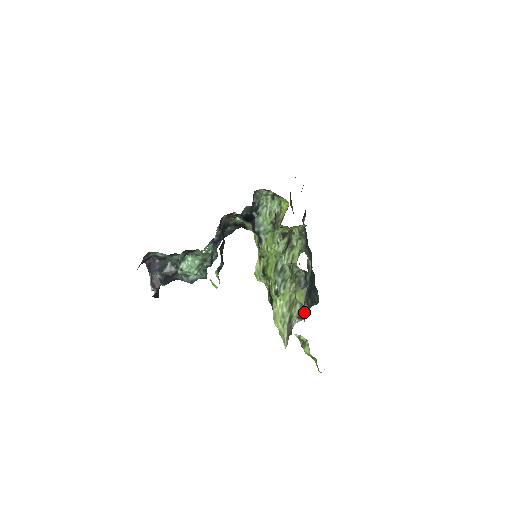
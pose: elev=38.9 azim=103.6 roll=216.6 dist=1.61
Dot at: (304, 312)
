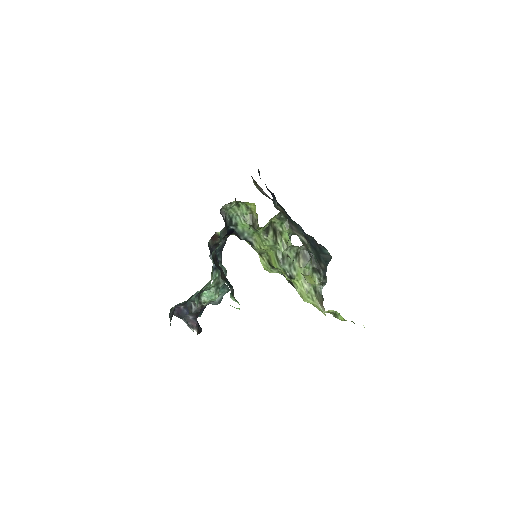
Dot at: (323, 277)
